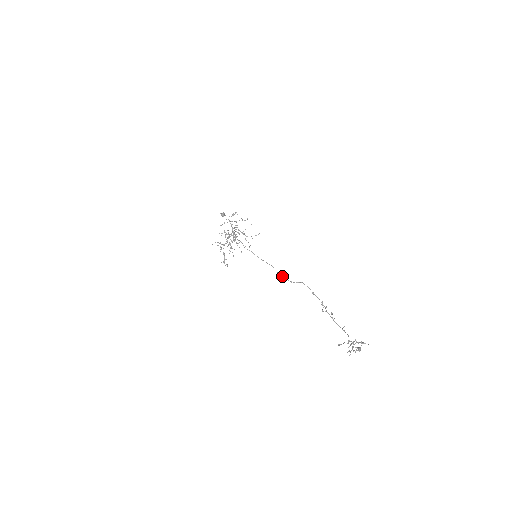
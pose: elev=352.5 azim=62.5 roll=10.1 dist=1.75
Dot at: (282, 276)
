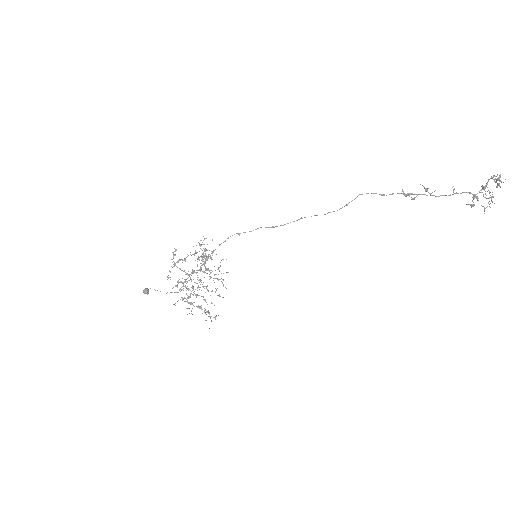
Dot at: occluded
